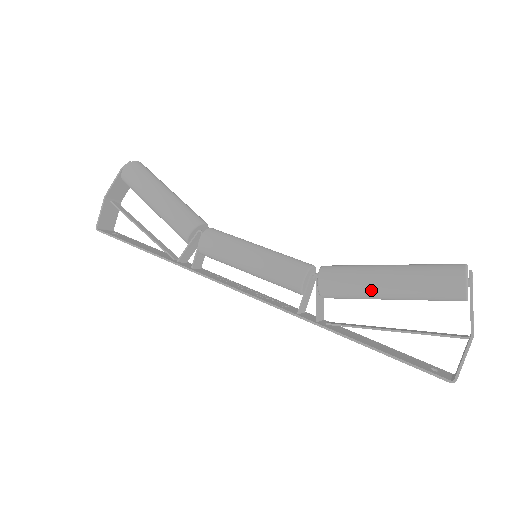
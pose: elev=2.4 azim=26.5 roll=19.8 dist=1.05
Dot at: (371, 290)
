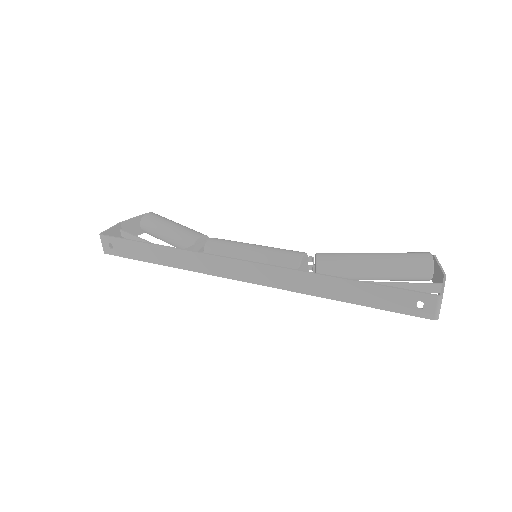
Dot at: (361, 258)
